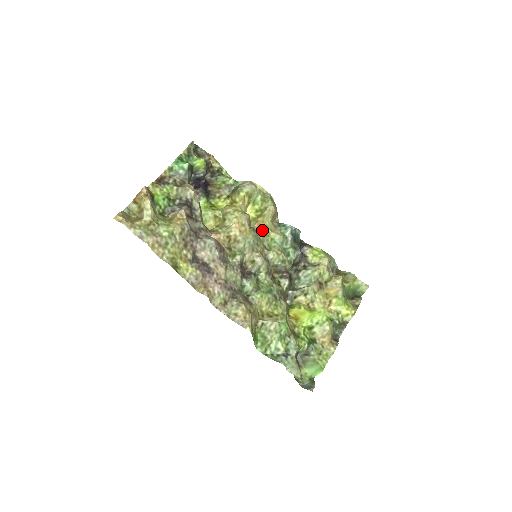
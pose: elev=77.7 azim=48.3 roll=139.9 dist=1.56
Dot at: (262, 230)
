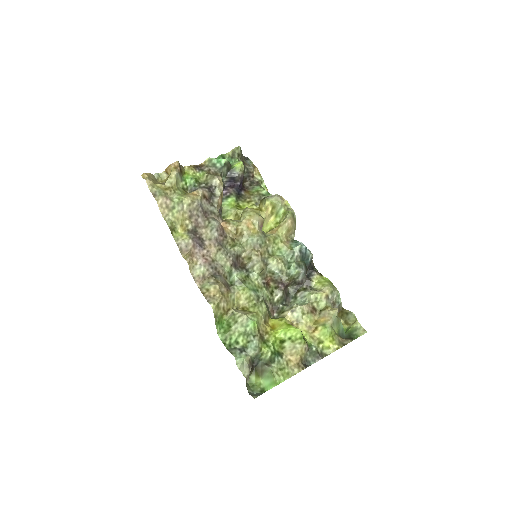
Dot at: (272, 237)
